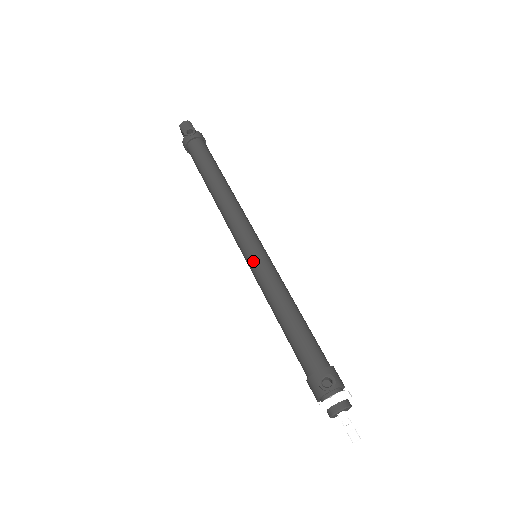
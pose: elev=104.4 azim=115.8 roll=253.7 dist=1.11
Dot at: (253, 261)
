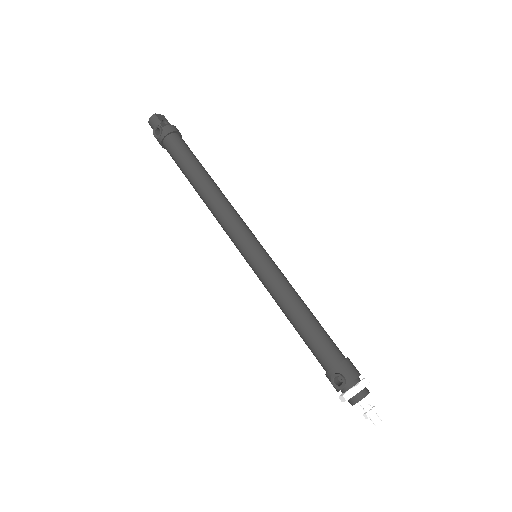
Dot at: (252, 268)
